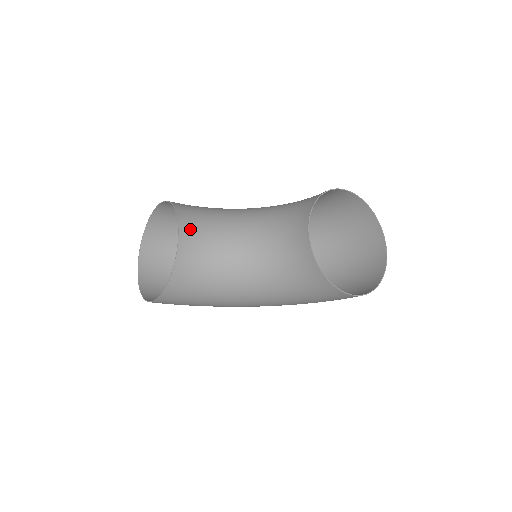
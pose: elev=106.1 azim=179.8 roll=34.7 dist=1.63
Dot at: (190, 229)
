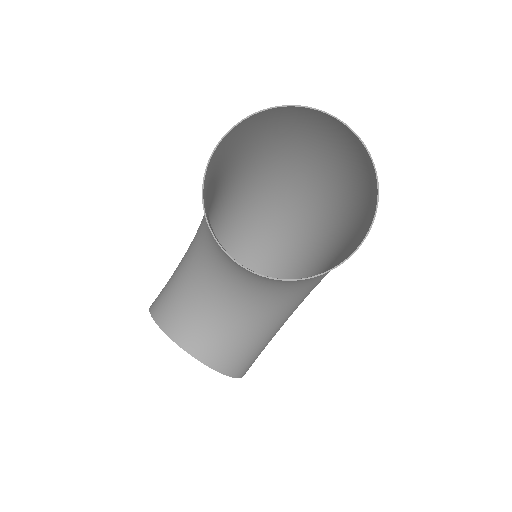
Dot at: (182, 330)
